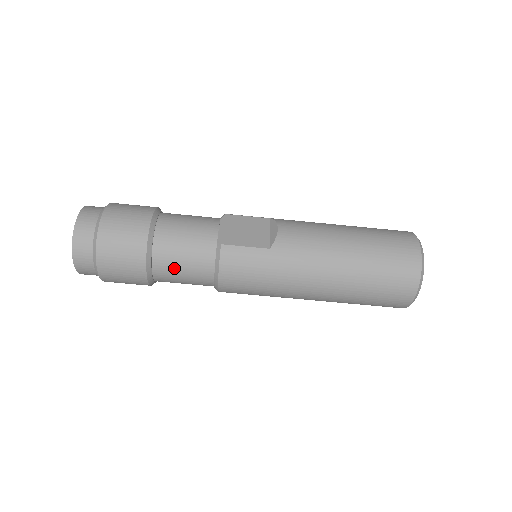
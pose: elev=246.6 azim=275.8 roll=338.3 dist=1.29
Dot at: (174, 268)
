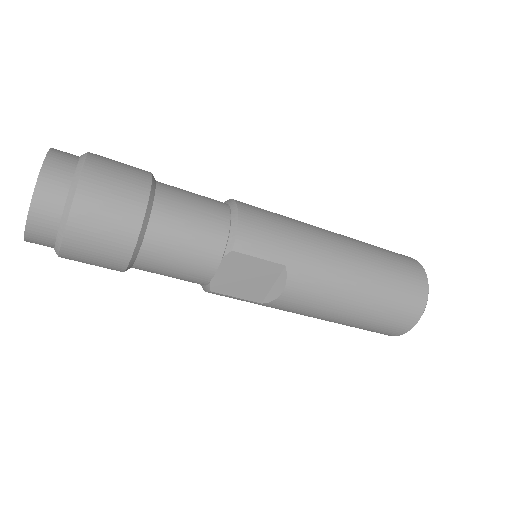
Dot at: occluded
